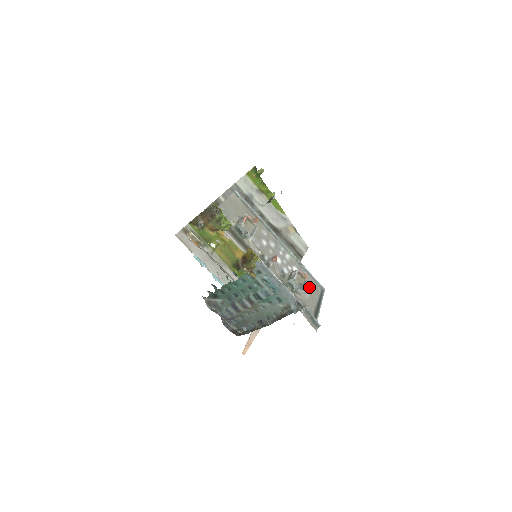
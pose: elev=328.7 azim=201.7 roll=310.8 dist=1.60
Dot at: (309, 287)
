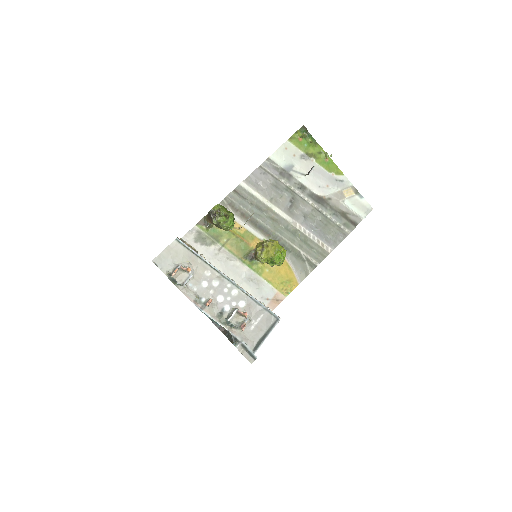
Dot at: (244, 327)
